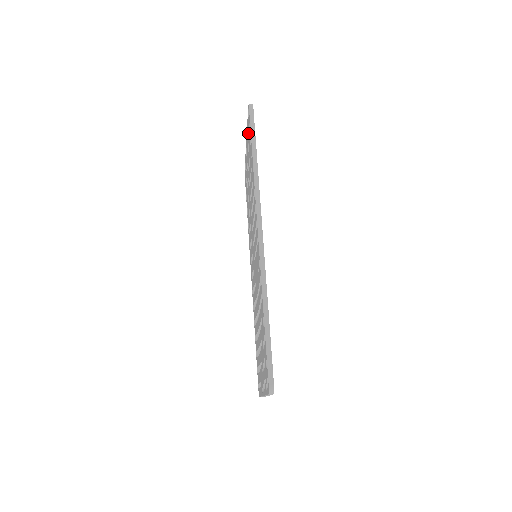
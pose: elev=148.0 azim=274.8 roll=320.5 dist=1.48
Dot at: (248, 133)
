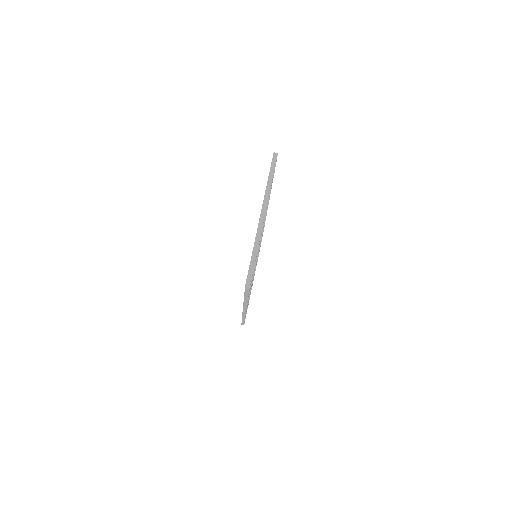
Dot at: occluded
